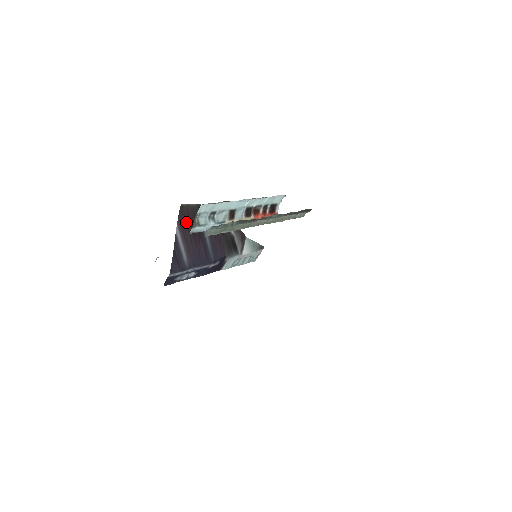
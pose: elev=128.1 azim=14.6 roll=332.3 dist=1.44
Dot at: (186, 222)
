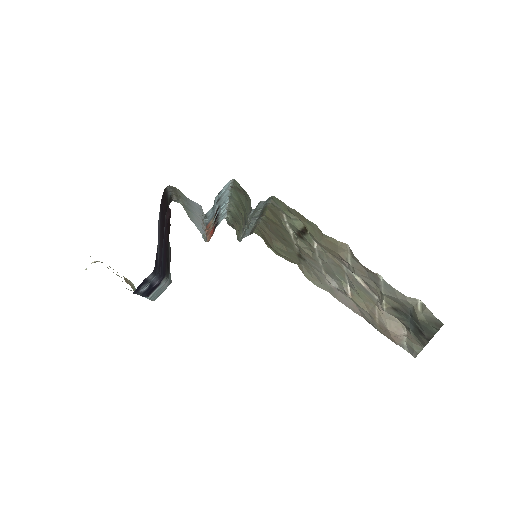
Dot at: (162, 212)
